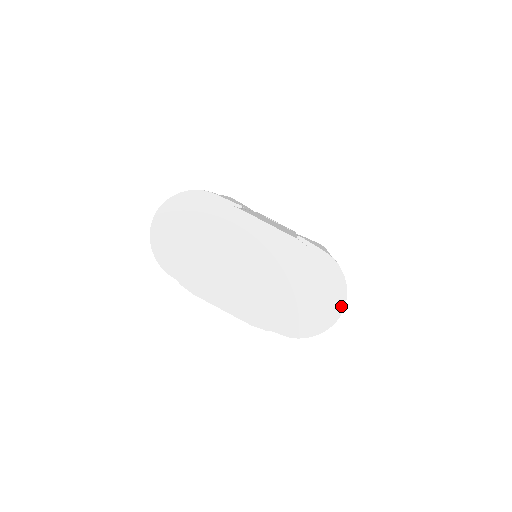
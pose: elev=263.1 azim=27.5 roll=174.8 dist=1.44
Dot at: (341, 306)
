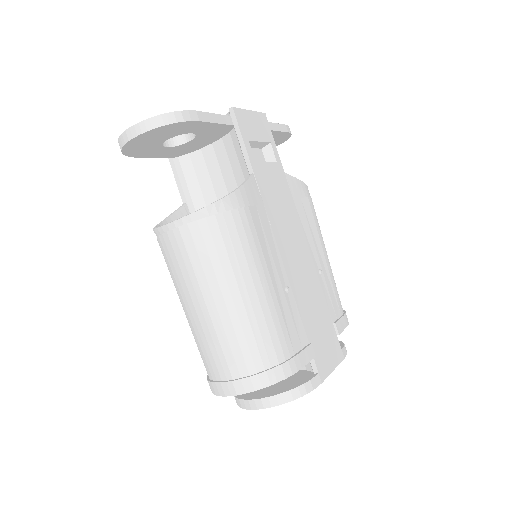
Dot at: occluded
